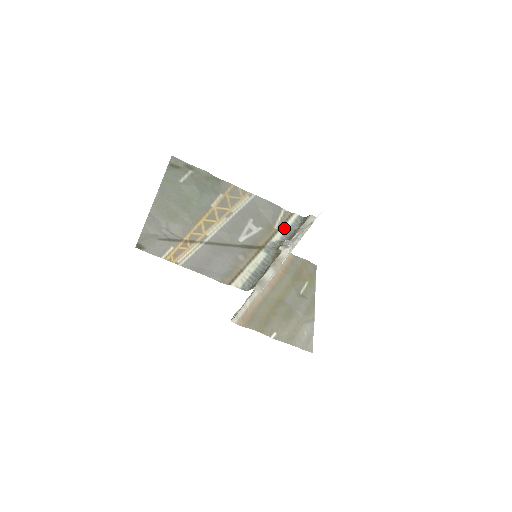
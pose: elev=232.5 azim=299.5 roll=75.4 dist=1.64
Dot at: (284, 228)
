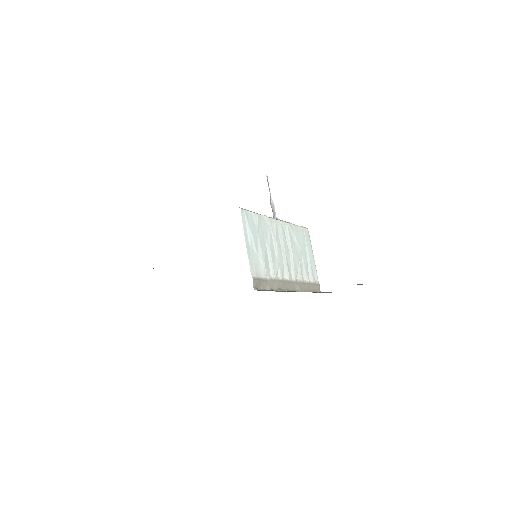
Dot at: occluded
